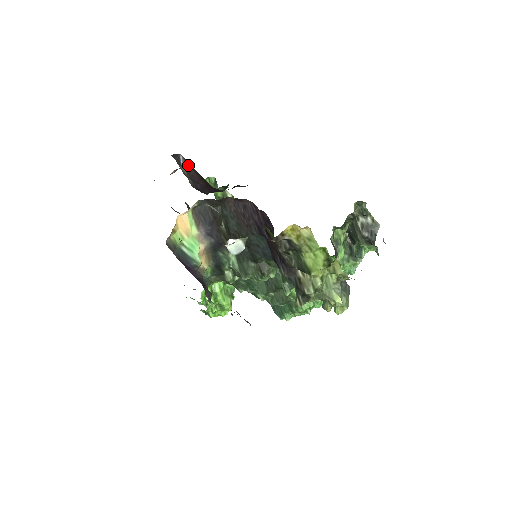
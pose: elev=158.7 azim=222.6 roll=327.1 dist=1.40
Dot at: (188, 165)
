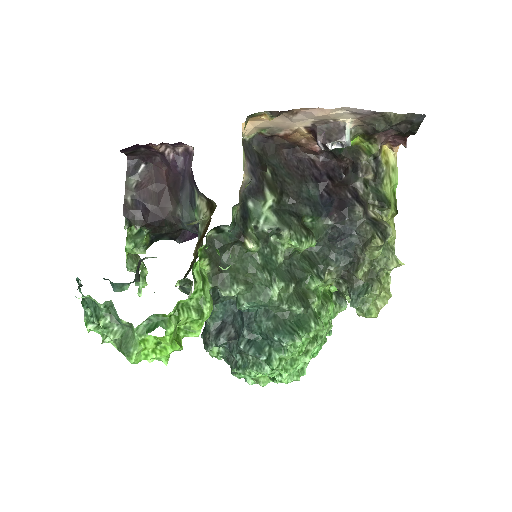
Dot at: (149, 175)
